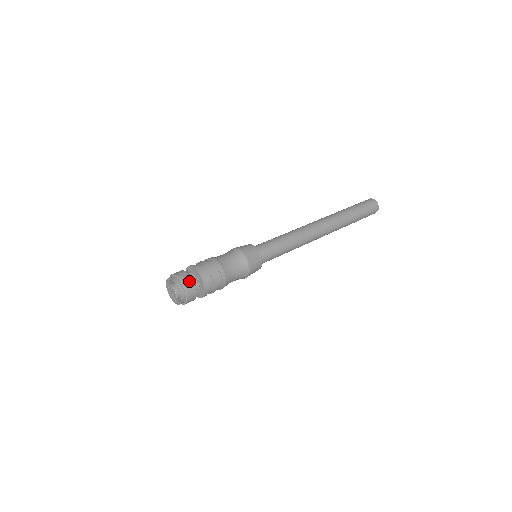
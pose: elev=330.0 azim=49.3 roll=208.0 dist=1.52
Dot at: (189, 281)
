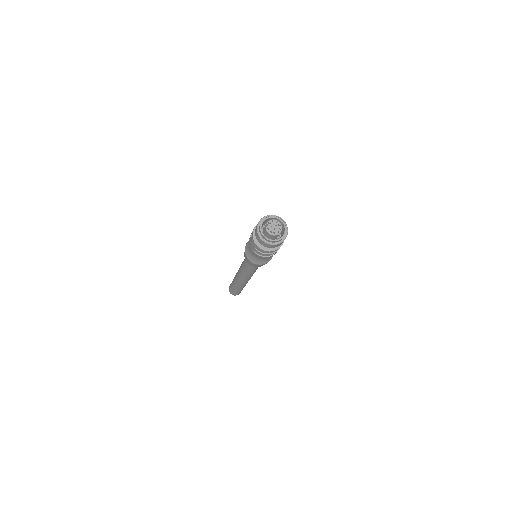
Dot at: occluded
